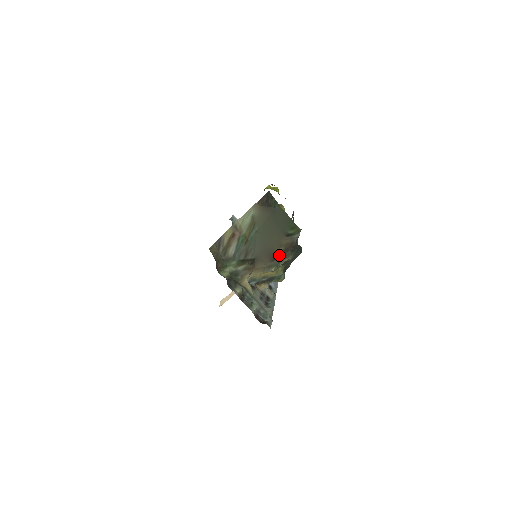
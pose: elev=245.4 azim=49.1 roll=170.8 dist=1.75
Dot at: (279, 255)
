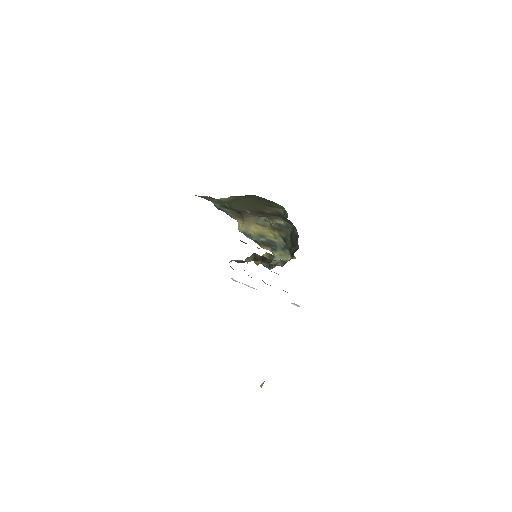
Dot at: (267, 215)
